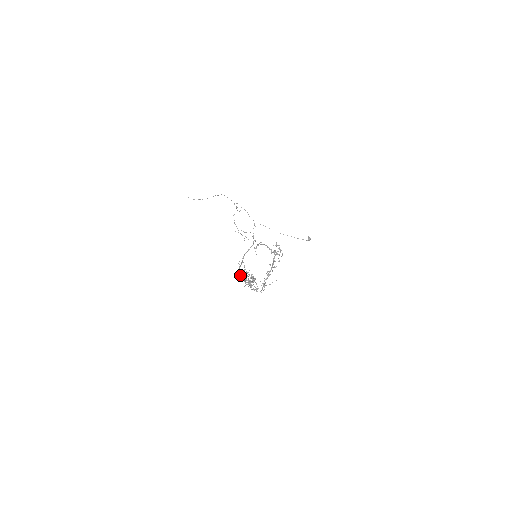
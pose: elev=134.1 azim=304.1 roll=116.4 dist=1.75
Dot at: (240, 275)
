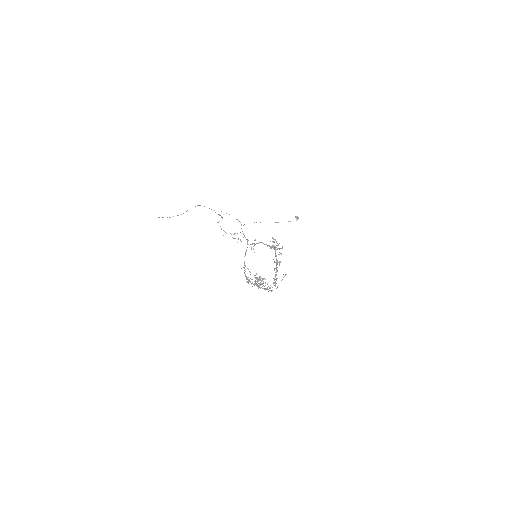
Dot at: (248, 280)
